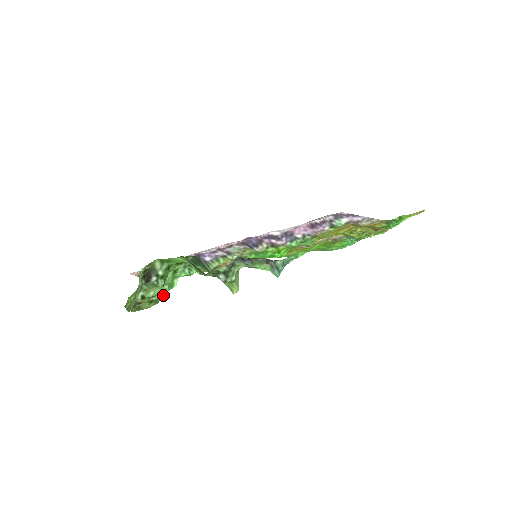
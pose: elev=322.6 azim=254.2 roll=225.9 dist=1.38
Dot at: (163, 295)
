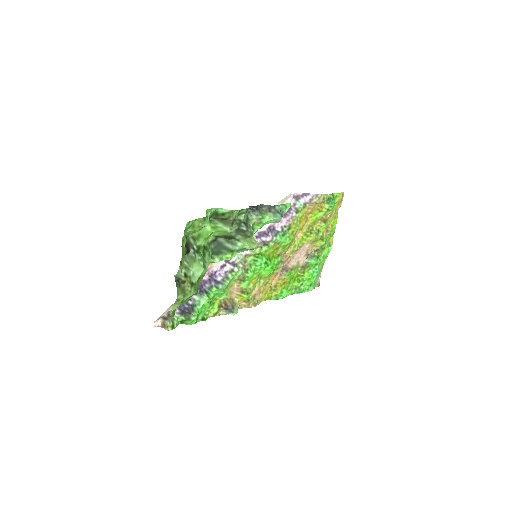
Dot at: (198, 286)
